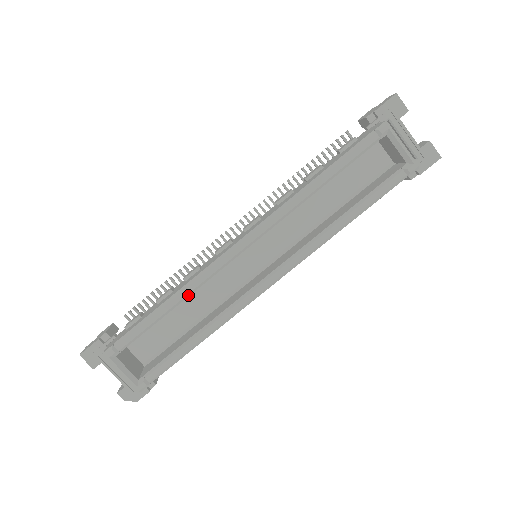
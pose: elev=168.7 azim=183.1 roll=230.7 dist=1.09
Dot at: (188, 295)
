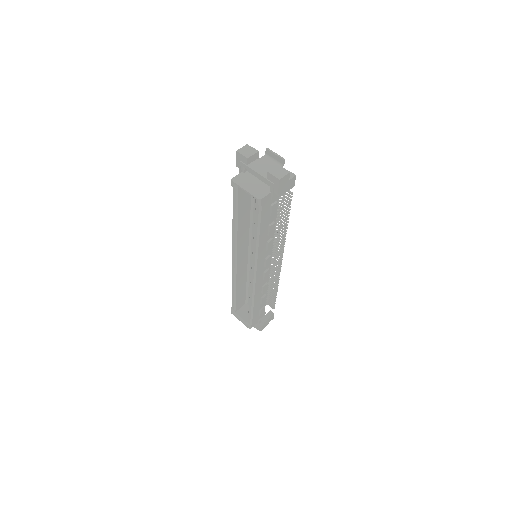
Dot at: (235, 284)
